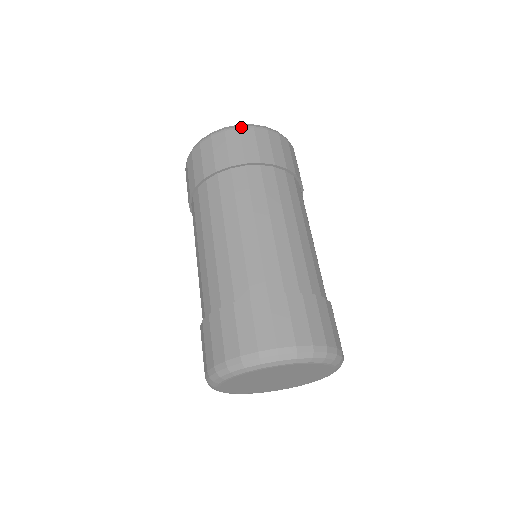
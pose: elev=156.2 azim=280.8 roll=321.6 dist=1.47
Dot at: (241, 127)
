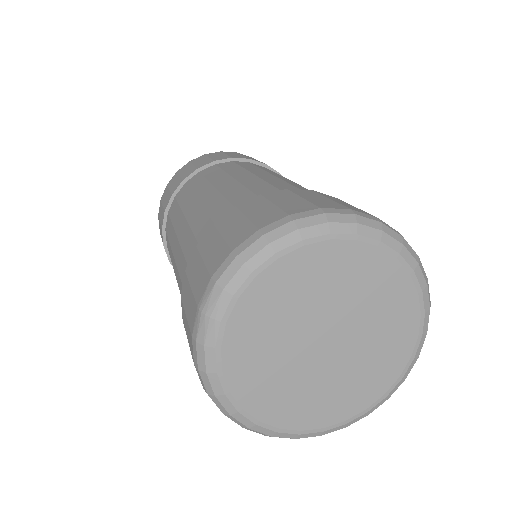
Dot at: occluded
